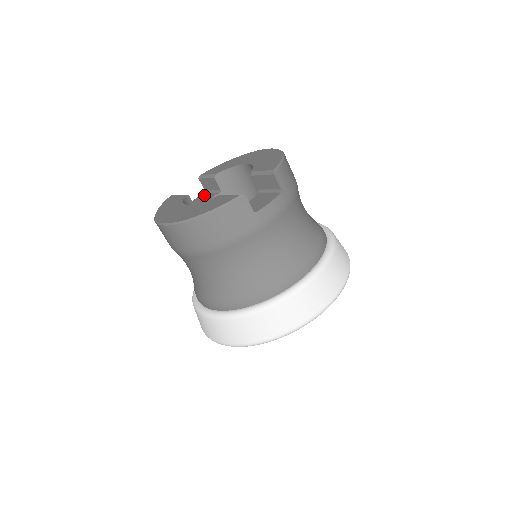
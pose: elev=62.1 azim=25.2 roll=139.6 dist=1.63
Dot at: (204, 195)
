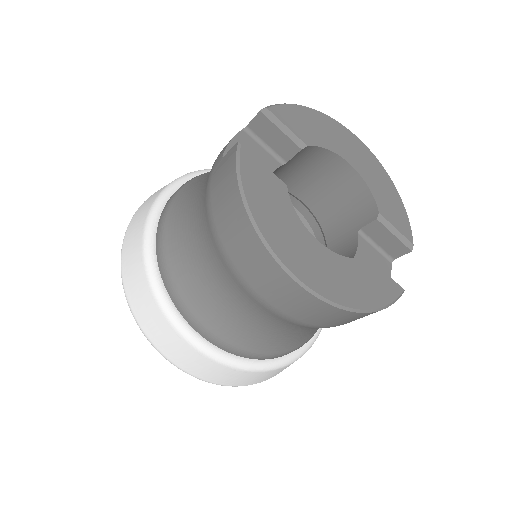
Dot at: (250, 142)
